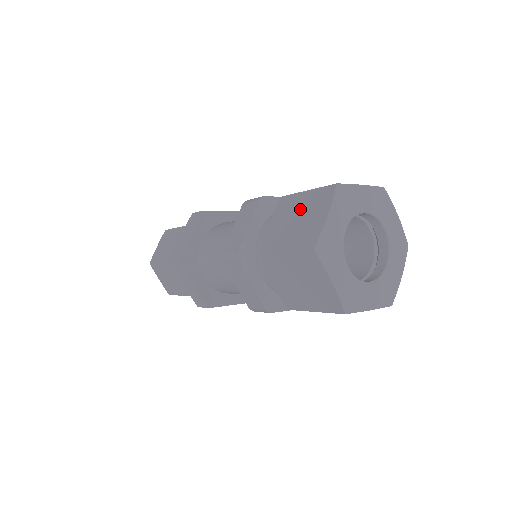
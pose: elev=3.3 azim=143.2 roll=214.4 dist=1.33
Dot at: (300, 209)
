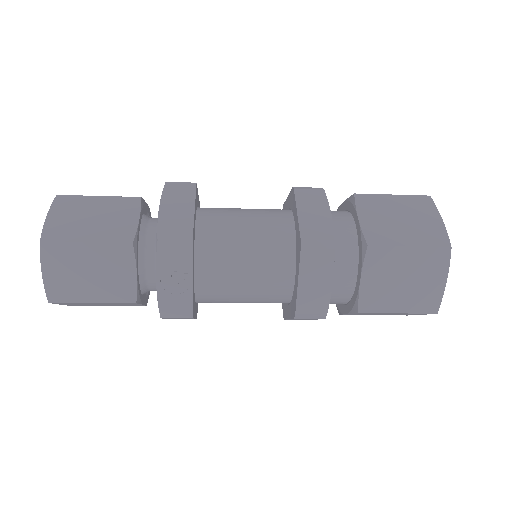
Dot at: (399, 209)
